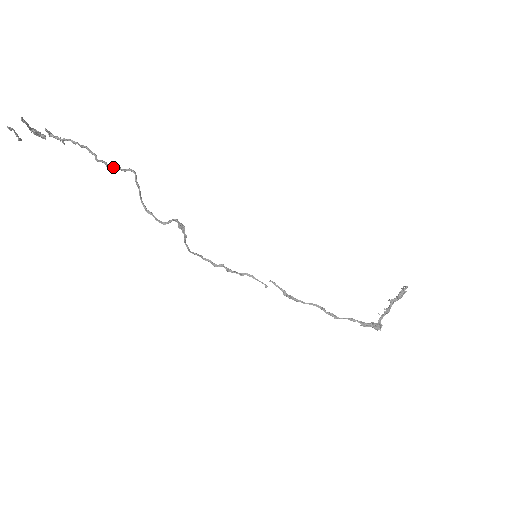
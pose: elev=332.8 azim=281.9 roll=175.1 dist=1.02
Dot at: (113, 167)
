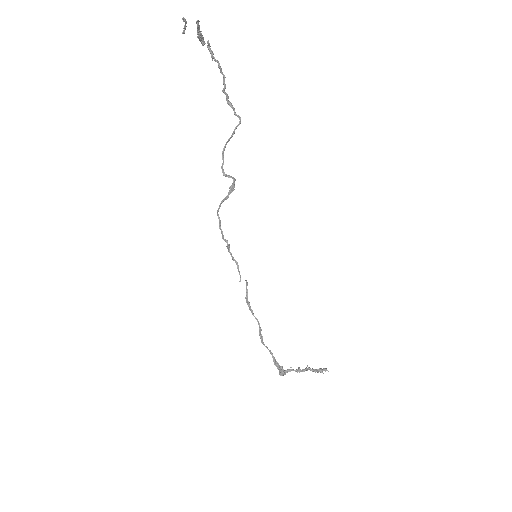
Dot at: (230, 105)
